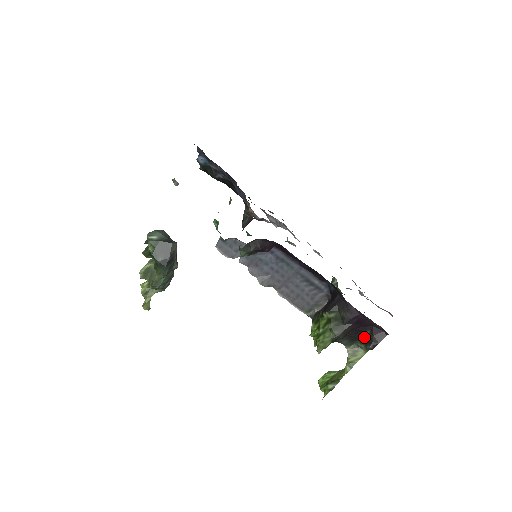
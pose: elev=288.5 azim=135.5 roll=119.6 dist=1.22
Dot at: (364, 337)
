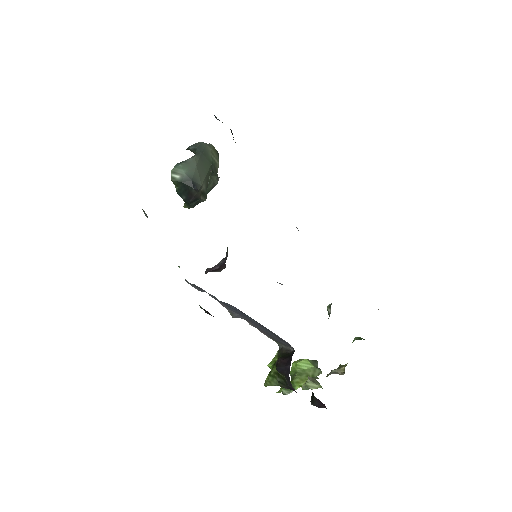
Dot at: (312, 392)
